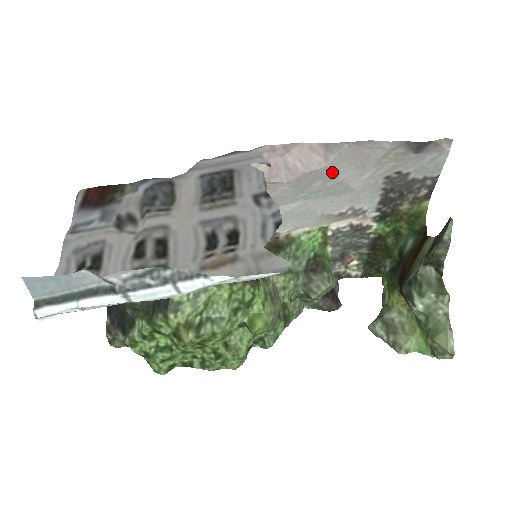
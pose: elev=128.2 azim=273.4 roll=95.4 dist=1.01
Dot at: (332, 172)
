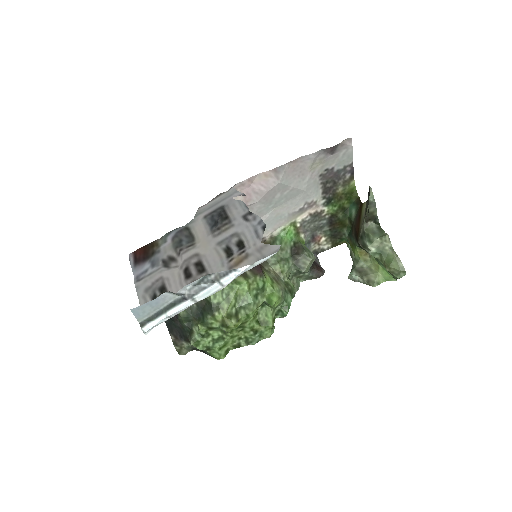
Dot at: (284, 185)
